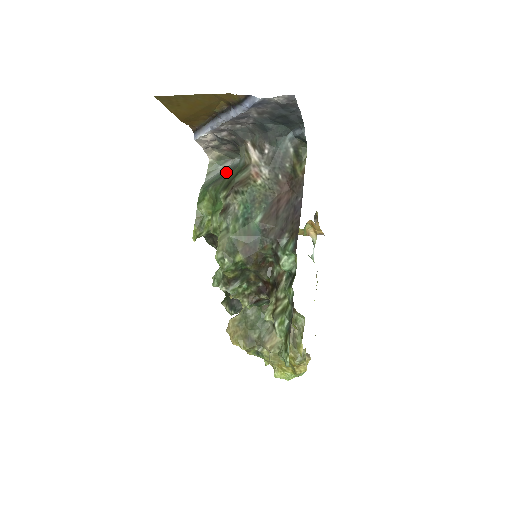
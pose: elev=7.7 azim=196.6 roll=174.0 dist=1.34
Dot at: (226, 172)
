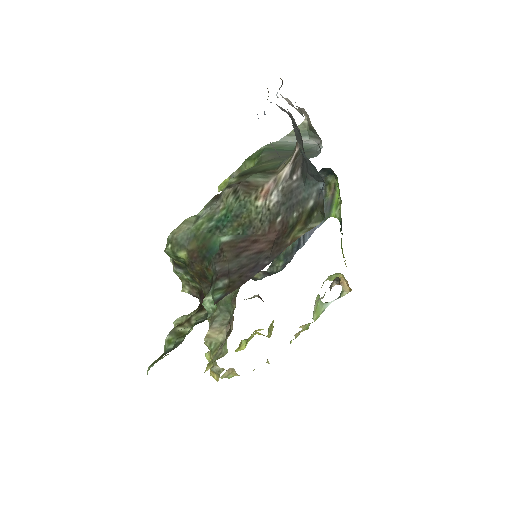
Dot at: occluded
